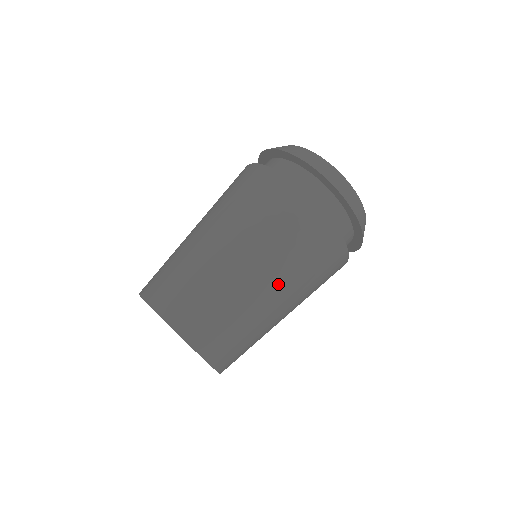
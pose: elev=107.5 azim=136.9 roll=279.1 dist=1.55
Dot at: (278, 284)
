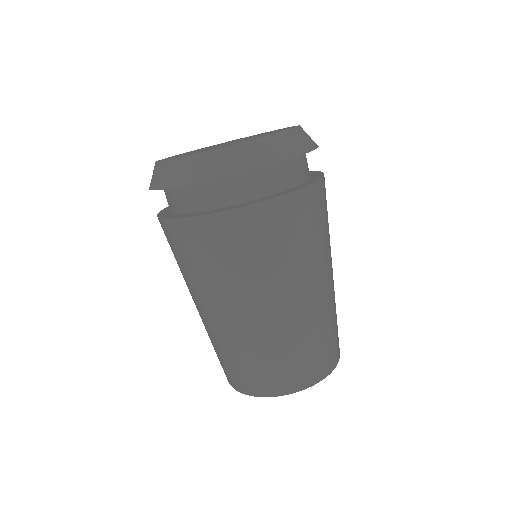
Dot at: (331, 264)
